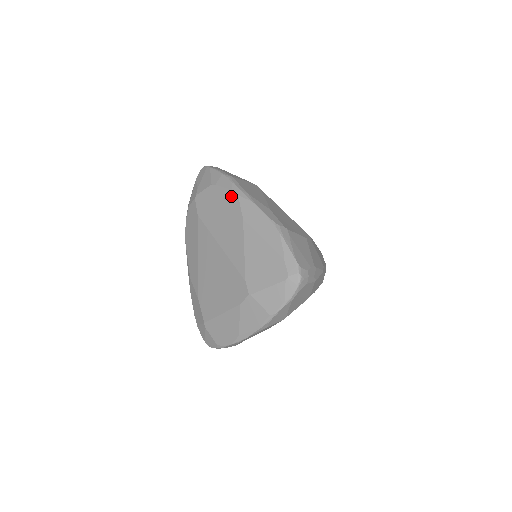
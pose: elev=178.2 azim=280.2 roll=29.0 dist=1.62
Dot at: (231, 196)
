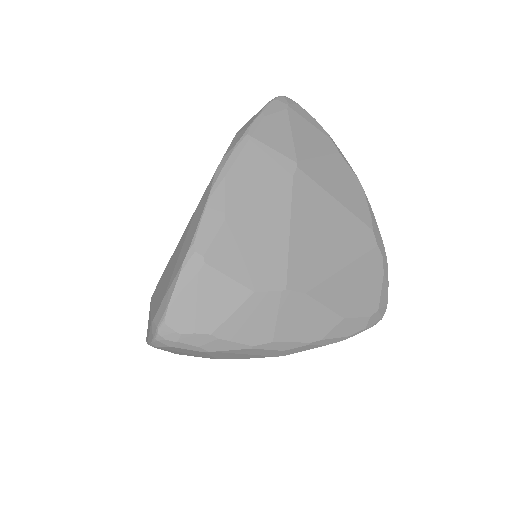
Dot at: occluded
